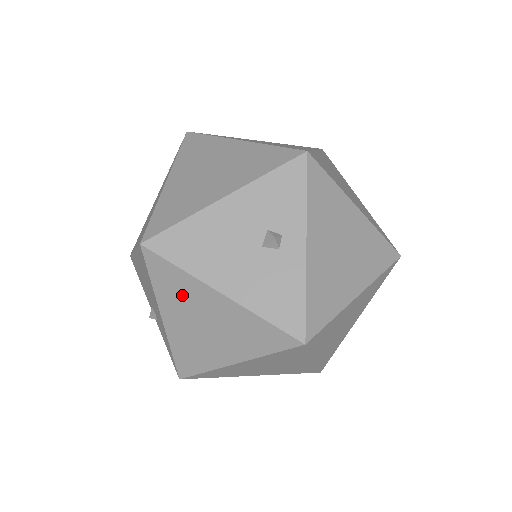
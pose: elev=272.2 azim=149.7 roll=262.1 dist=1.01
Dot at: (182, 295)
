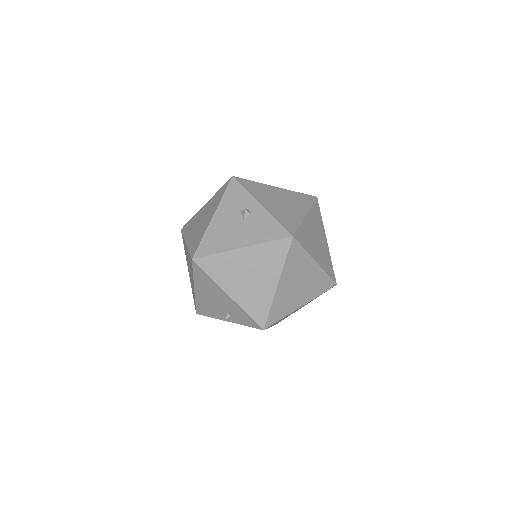
Dot at: (227, 269)
